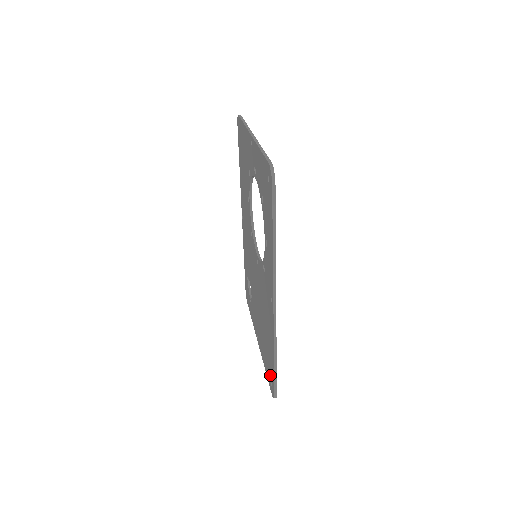
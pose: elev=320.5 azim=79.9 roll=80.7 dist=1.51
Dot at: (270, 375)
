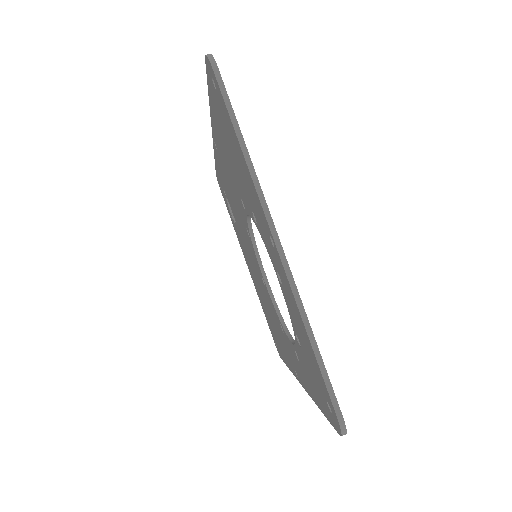
Dot at: (275, 341)
